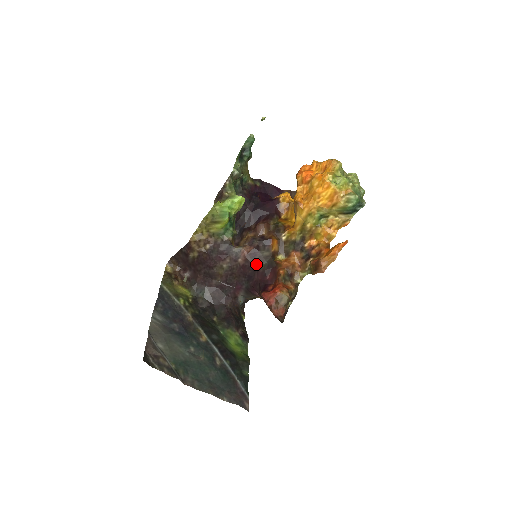
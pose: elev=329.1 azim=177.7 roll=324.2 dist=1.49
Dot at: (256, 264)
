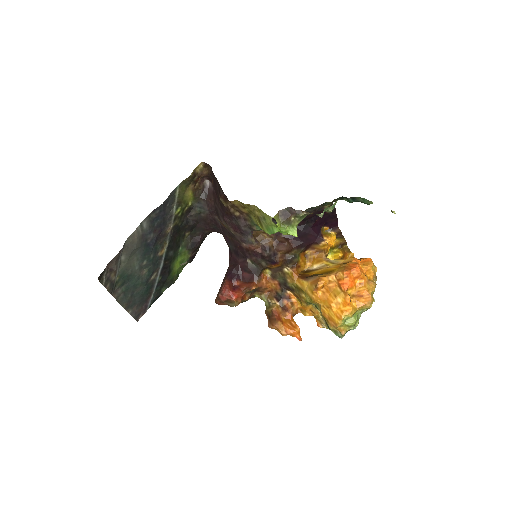
Dot at: (250, 258)
